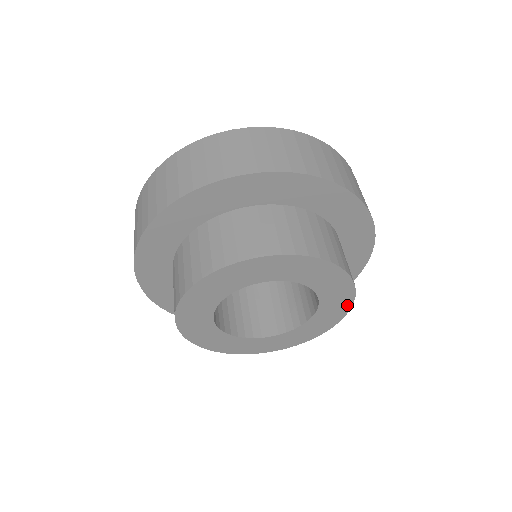
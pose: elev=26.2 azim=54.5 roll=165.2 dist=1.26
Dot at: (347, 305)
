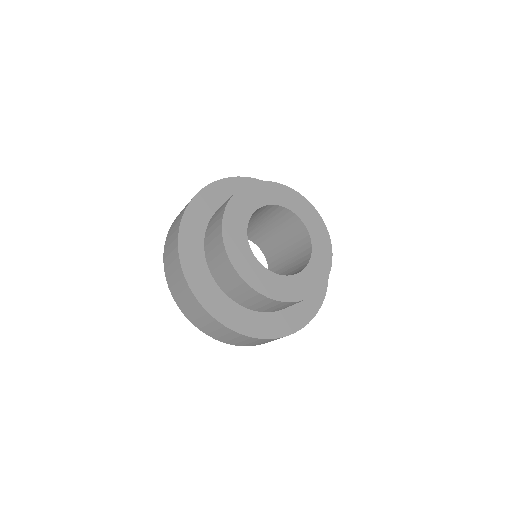
Dot at: (325, 233)
